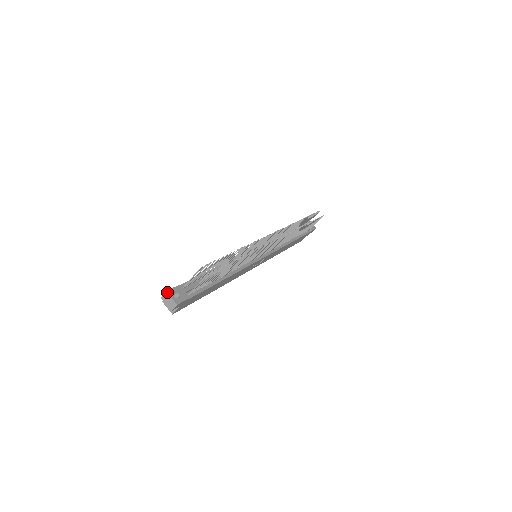
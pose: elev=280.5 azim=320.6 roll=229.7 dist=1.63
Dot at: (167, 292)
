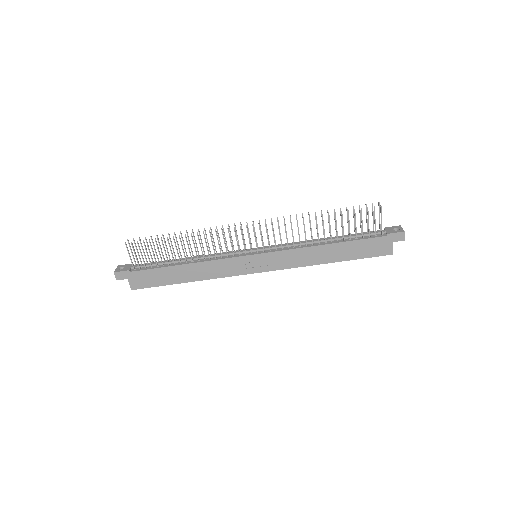
Dot at: (118, 266)
